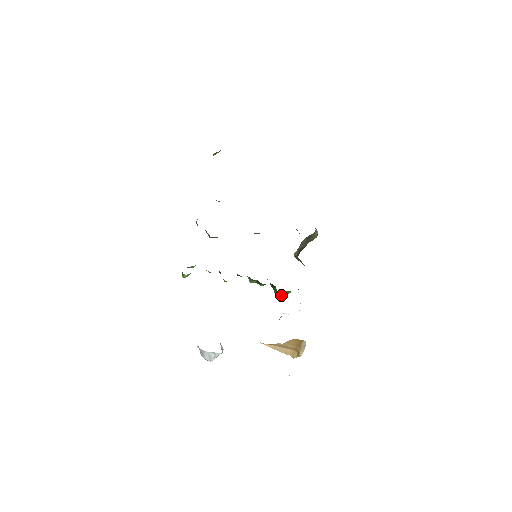
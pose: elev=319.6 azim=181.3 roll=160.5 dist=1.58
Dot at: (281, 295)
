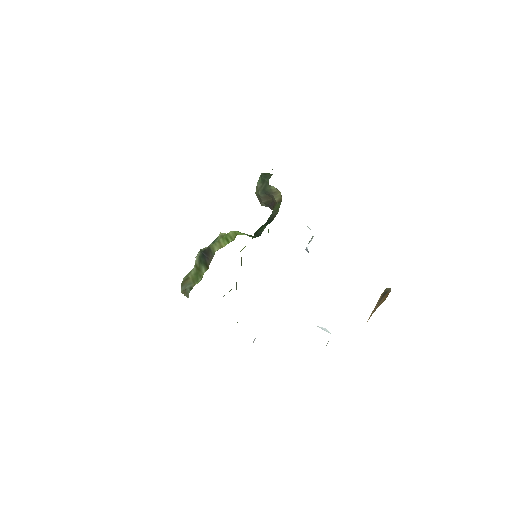
Dot at: occluded
